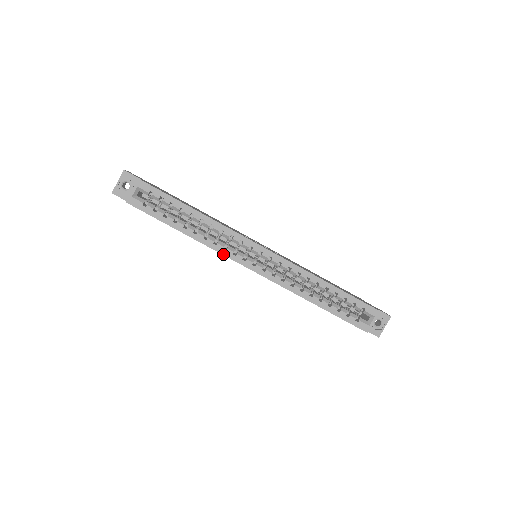
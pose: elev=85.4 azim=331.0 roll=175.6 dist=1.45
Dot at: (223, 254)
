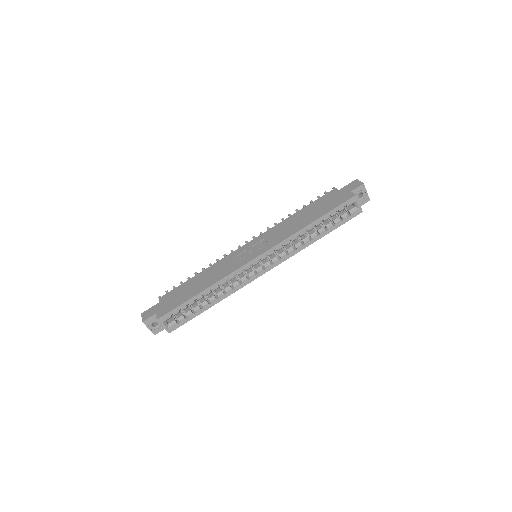
Dot at: occluded
